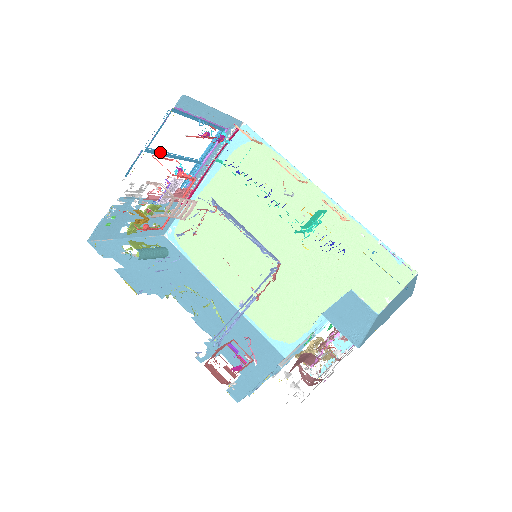
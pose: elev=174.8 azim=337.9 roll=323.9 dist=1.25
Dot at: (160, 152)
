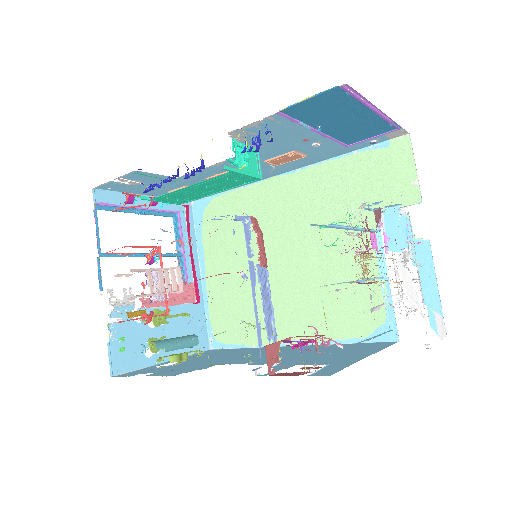
Dot at: occluded
